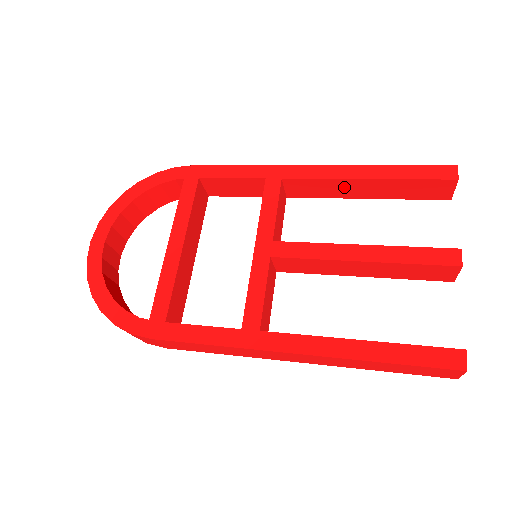
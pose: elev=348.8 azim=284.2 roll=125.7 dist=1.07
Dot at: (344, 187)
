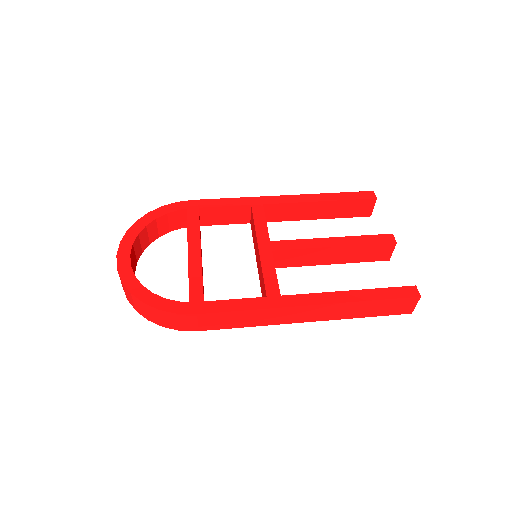
Dot at: (305, 210)
